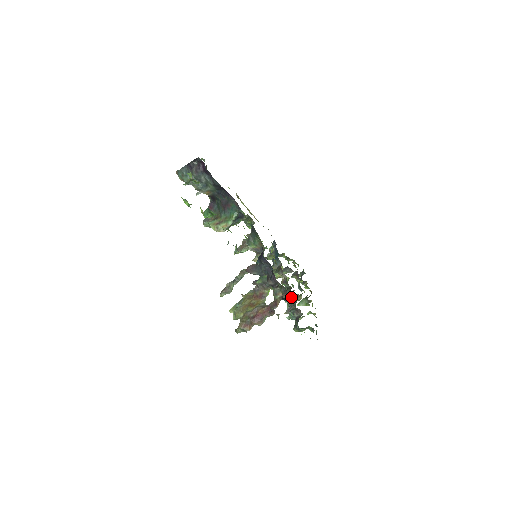
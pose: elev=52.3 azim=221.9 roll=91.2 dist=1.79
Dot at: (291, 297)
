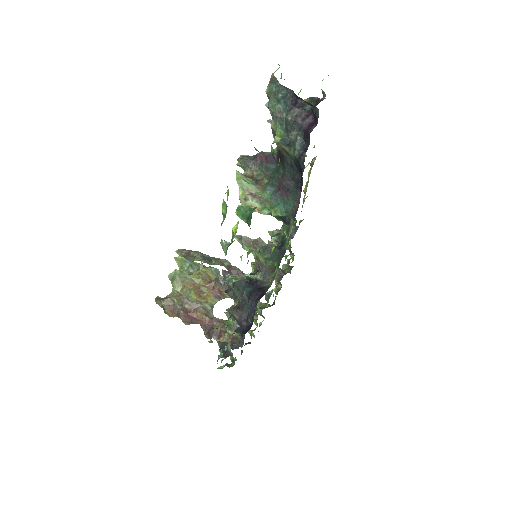
Dot at: occluded
